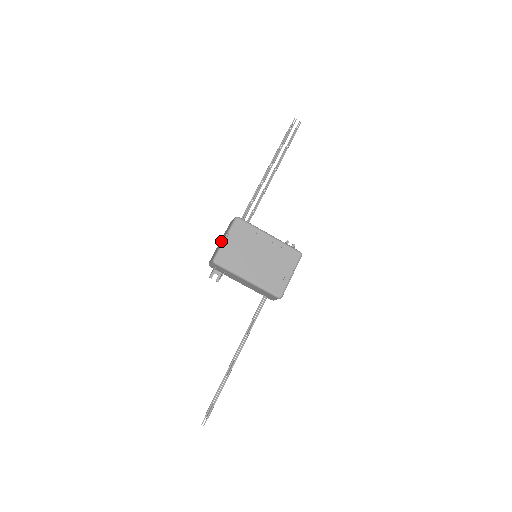
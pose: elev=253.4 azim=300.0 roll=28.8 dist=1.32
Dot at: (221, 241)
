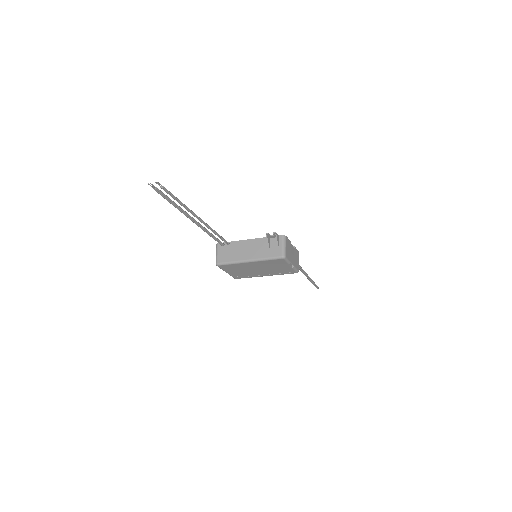
Dot at: occluded
